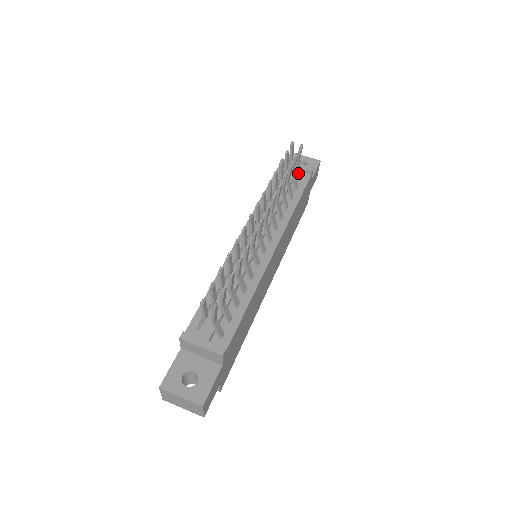
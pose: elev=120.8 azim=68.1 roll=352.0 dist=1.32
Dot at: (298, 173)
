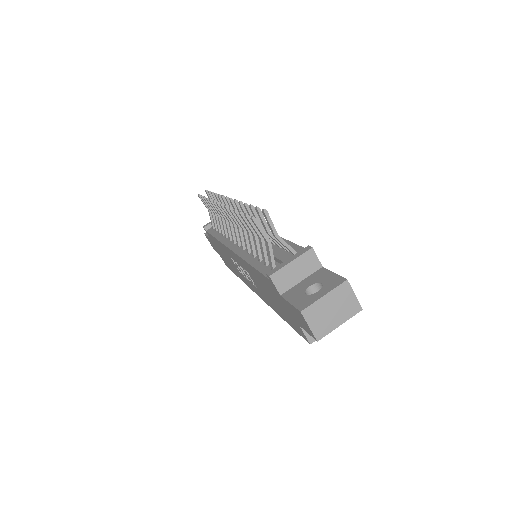
Dot at: occluded
